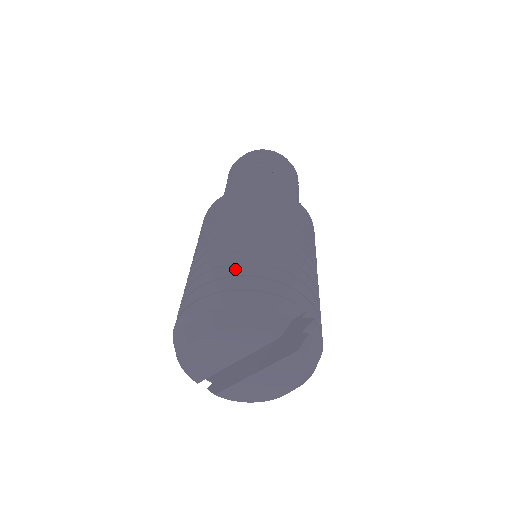
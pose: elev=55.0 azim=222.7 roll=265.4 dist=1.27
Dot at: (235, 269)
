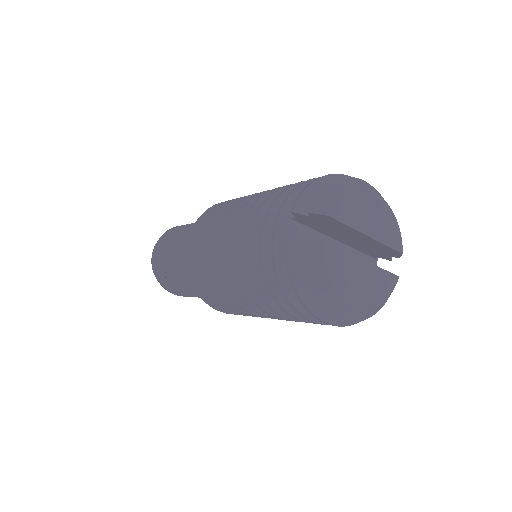
Dot at: occluded
